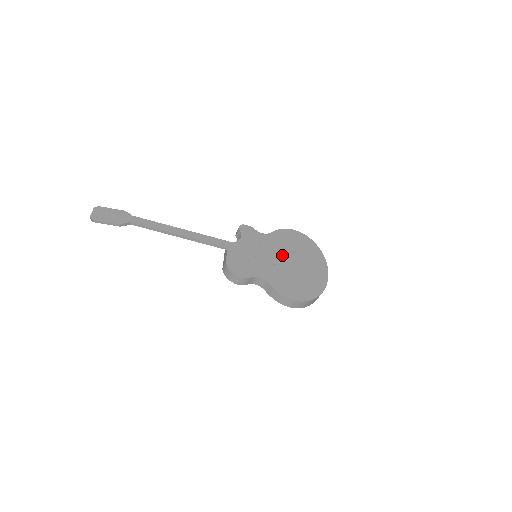
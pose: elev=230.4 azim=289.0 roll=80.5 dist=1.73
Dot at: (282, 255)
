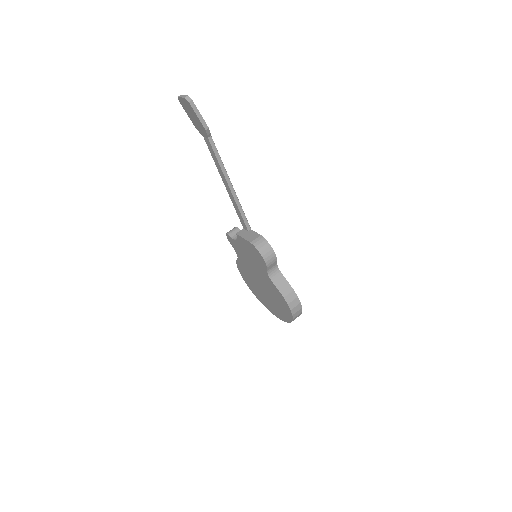
Dot at: occluded
